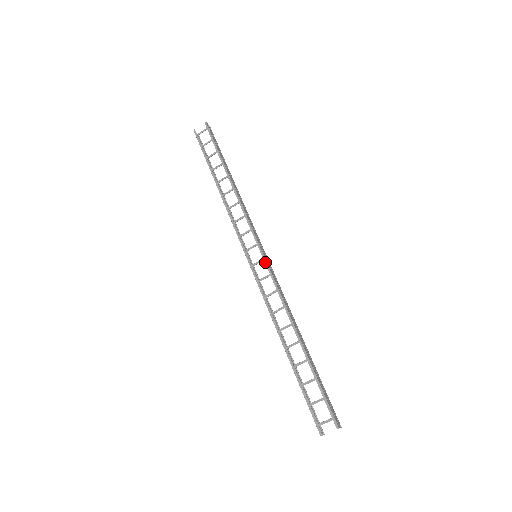
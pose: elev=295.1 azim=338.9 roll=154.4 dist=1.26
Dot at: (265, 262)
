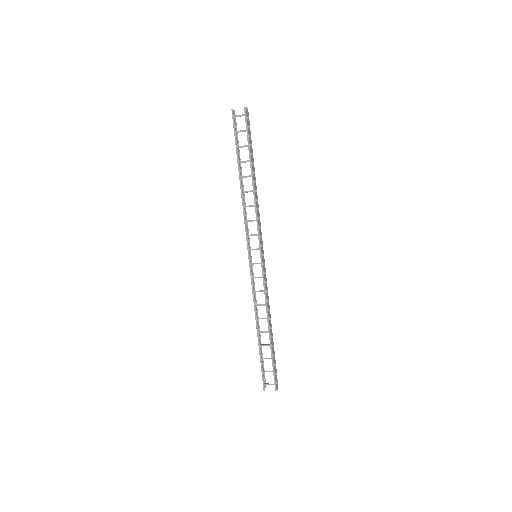
Dot at: (262, 266)
